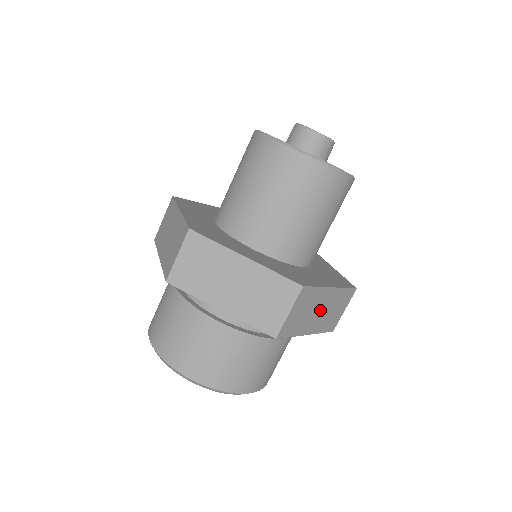
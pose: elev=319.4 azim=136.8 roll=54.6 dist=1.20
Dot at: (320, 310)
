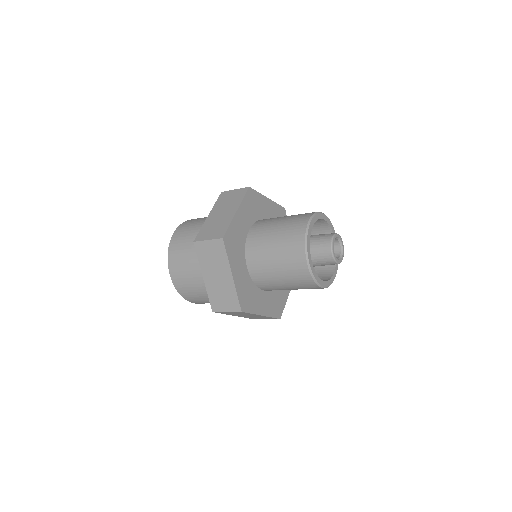
Dot at: (248, 315)
